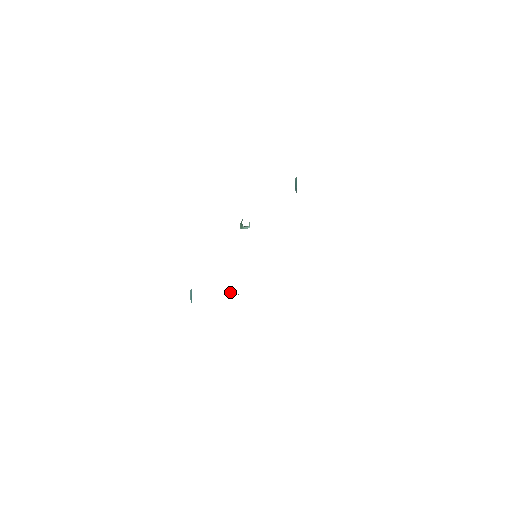
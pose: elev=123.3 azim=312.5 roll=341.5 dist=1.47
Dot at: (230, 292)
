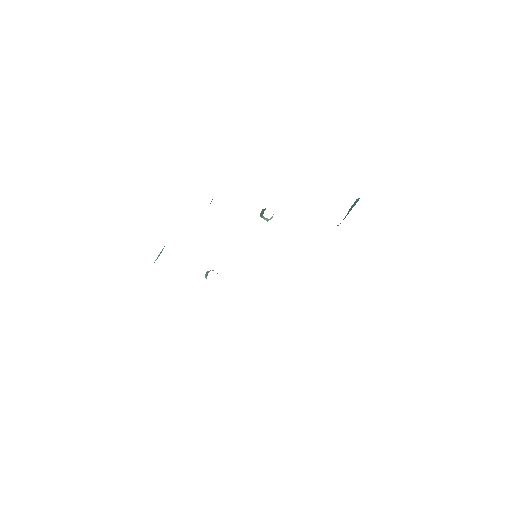
Dot at: (206, 274)
